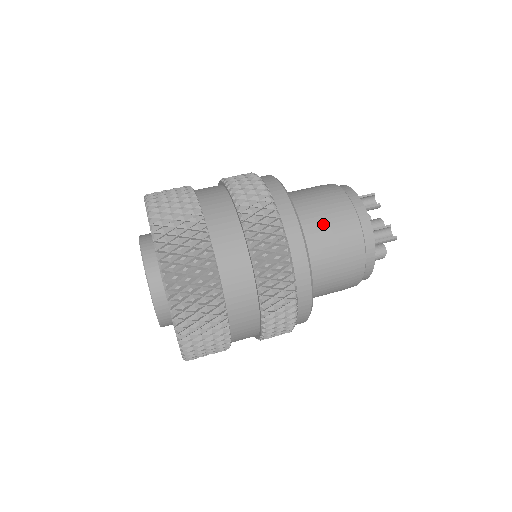
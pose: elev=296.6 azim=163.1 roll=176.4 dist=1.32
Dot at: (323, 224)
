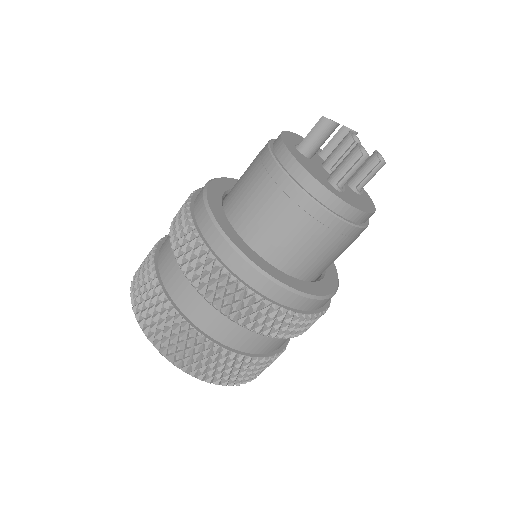
Dot at: occluded
